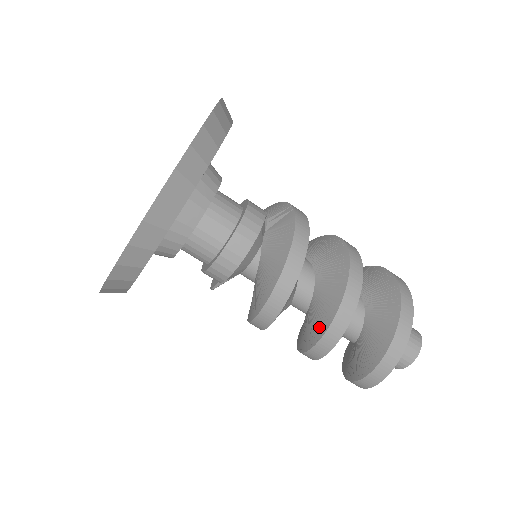
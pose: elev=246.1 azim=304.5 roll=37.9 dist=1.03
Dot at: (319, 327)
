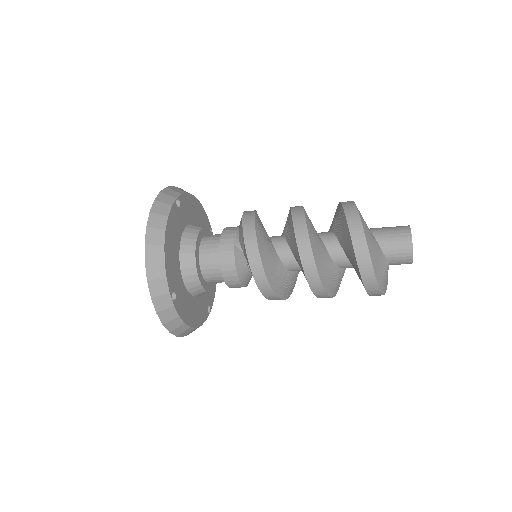
Dot at: occluded
